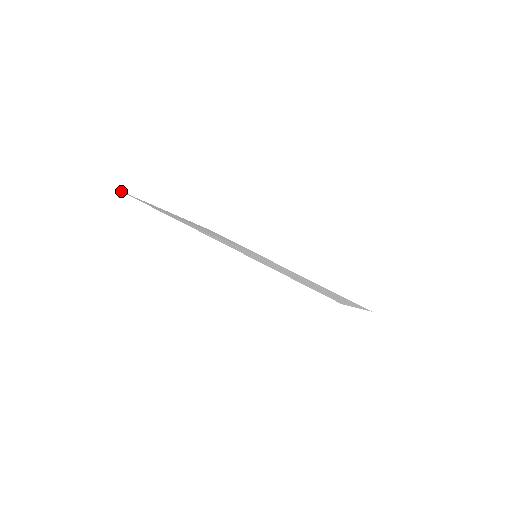
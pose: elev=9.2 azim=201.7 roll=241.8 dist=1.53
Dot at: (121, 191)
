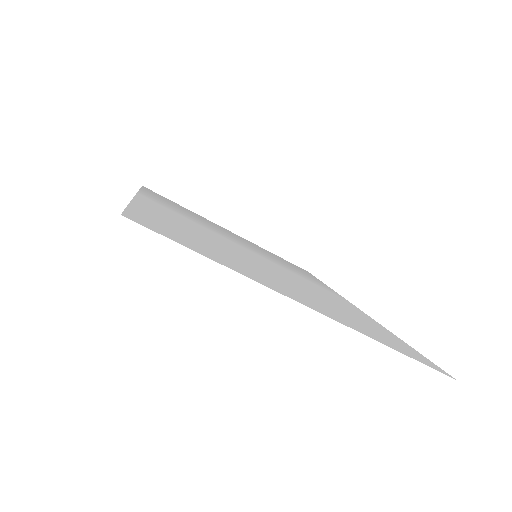
Dot at: occluded
